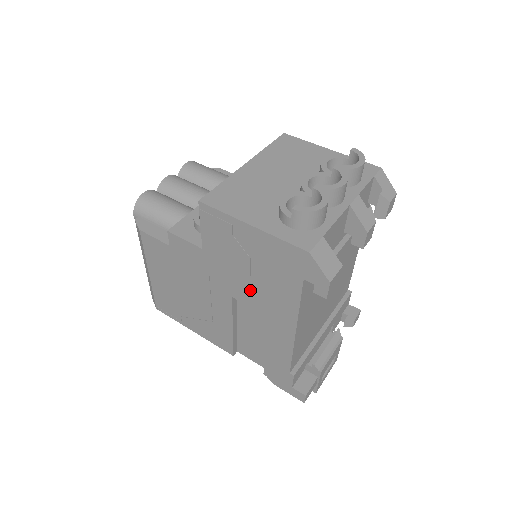
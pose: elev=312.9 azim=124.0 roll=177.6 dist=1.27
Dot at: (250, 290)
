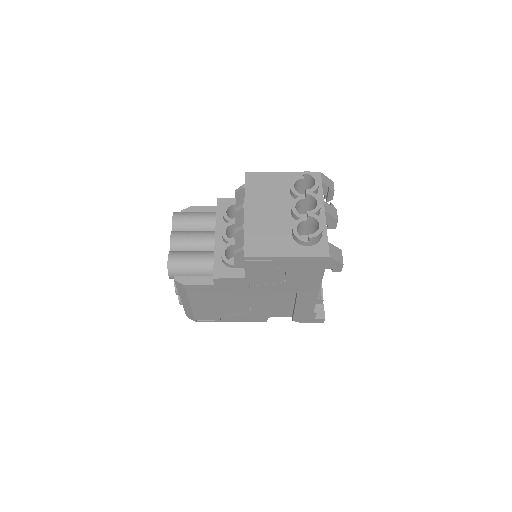
Dot at: (284, 286)
